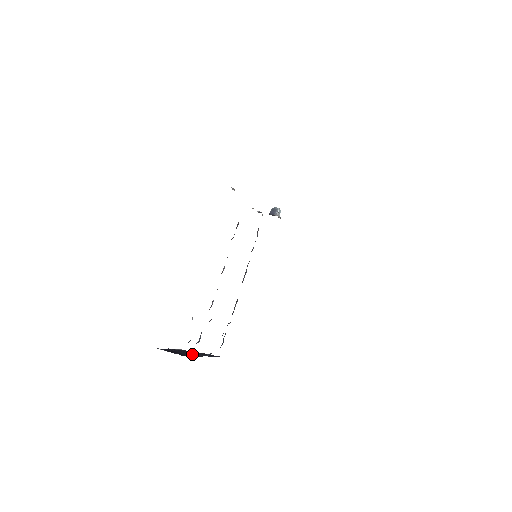
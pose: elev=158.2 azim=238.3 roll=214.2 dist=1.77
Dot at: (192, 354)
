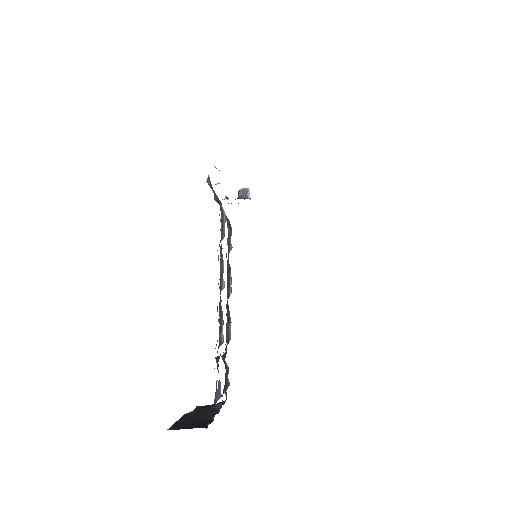
Dot at: (210, 417)
